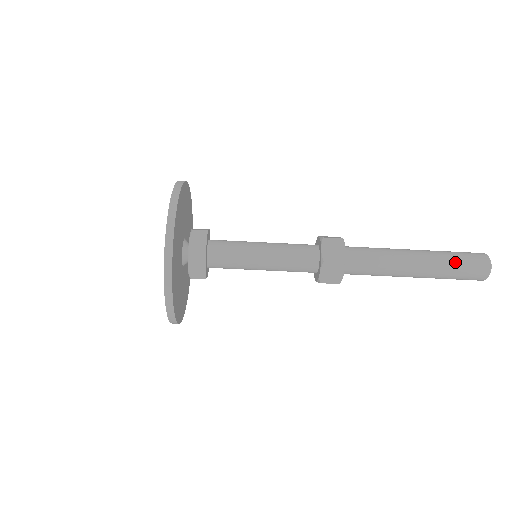
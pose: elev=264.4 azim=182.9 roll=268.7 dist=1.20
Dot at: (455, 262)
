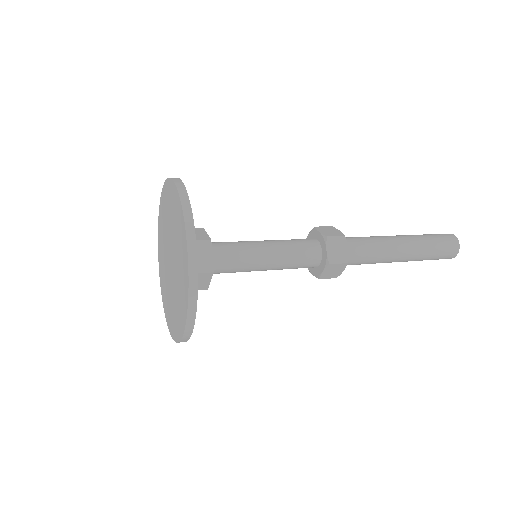
Dot at: (434, 248)
